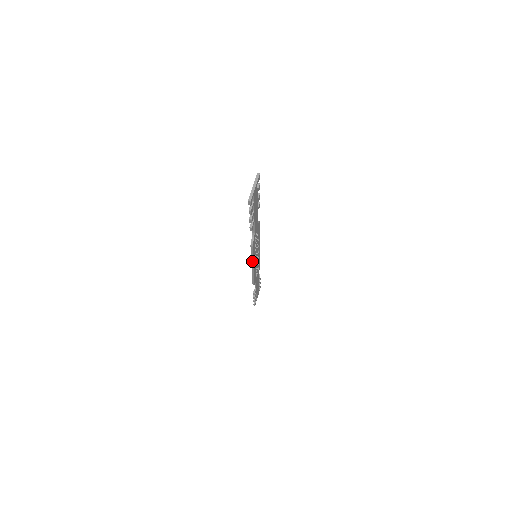
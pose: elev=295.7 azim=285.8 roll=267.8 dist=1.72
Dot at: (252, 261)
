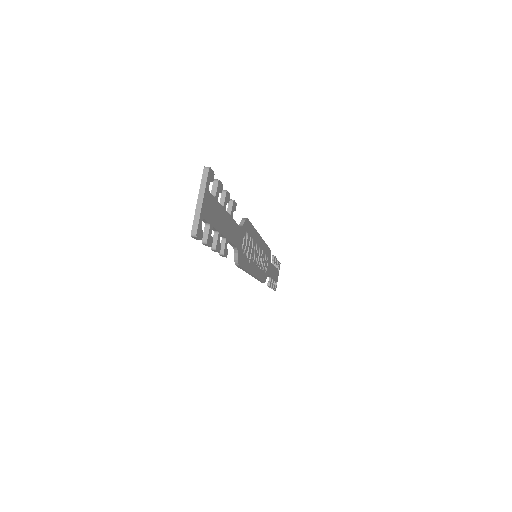
Dot at: (248, 273)
